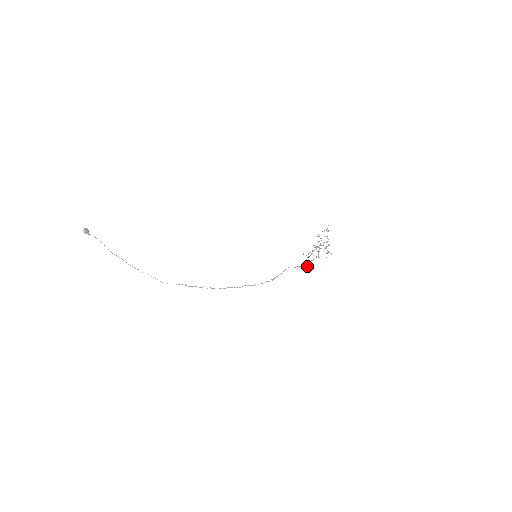
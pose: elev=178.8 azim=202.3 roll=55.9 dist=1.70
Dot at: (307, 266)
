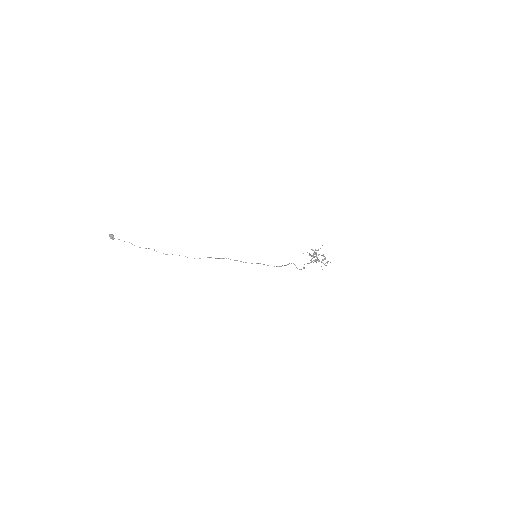
Dot at: occluded
